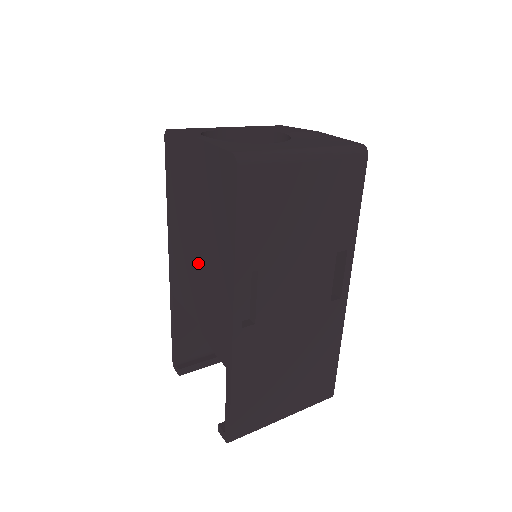
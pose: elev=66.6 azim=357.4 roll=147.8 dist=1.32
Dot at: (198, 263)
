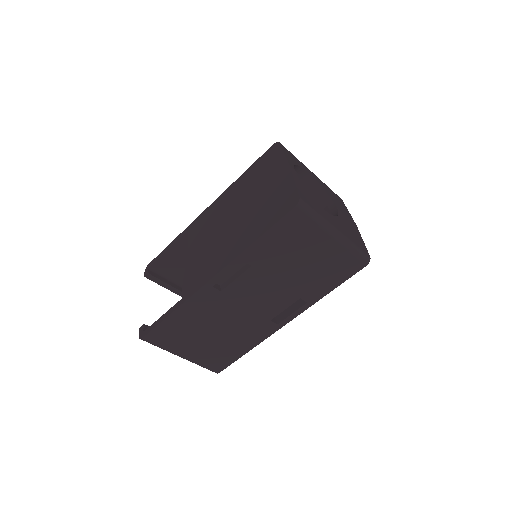
Dot at: (223, 229)
